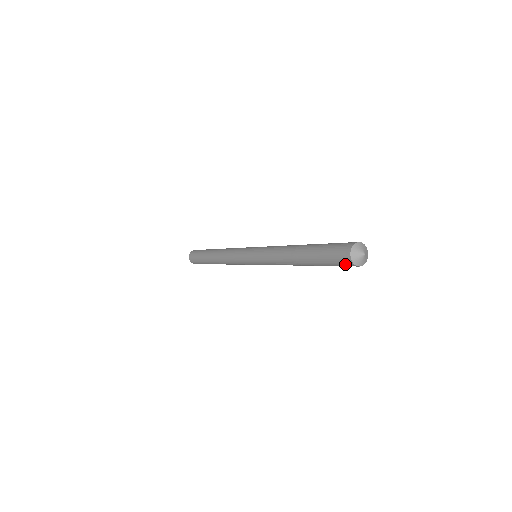
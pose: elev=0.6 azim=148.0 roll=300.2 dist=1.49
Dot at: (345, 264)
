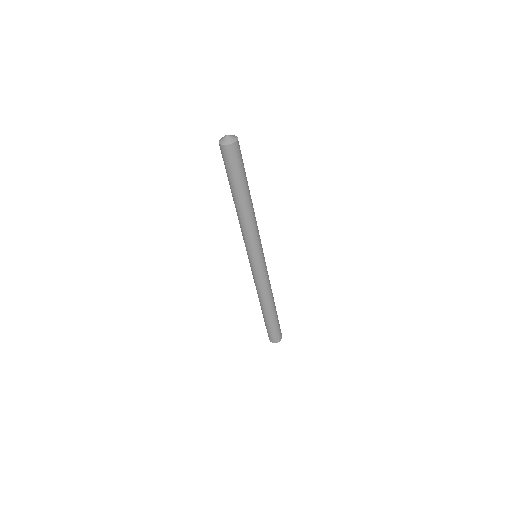
Dot at: (229, 154)
